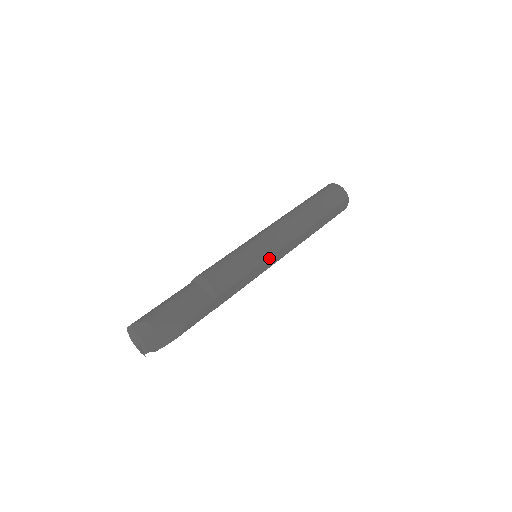
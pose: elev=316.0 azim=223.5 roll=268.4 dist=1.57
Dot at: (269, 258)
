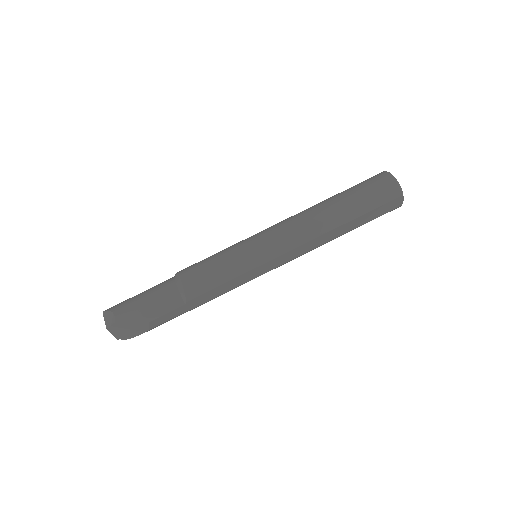
Dot at: (263, 264)
